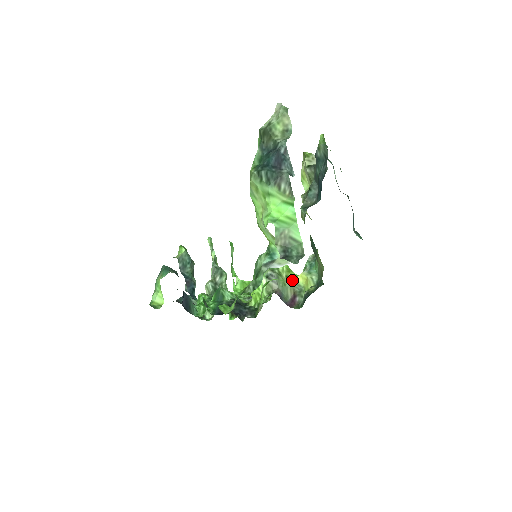
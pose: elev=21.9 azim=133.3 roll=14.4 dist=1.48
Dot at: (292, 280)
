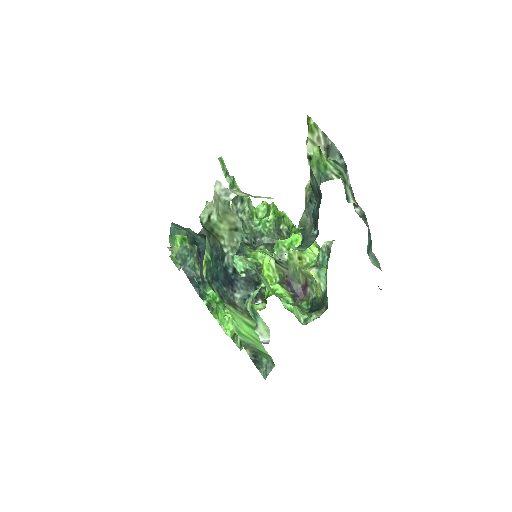
Dot at: (303, 270)
